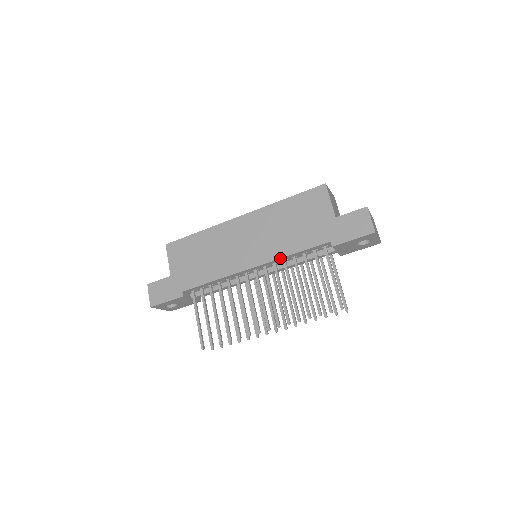
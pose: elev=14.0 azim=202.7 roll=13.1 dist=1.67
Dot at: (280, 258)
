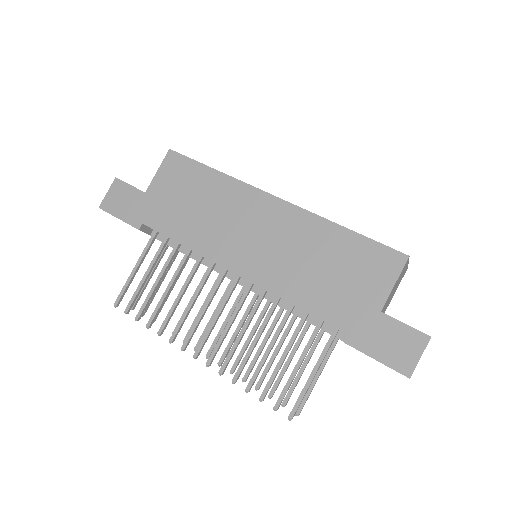
Dot at: (274, 294)
